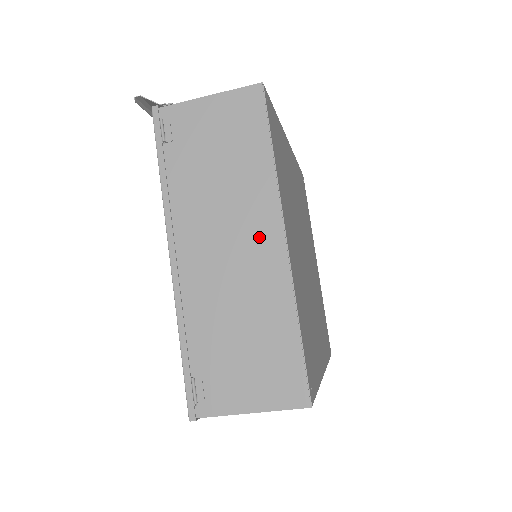
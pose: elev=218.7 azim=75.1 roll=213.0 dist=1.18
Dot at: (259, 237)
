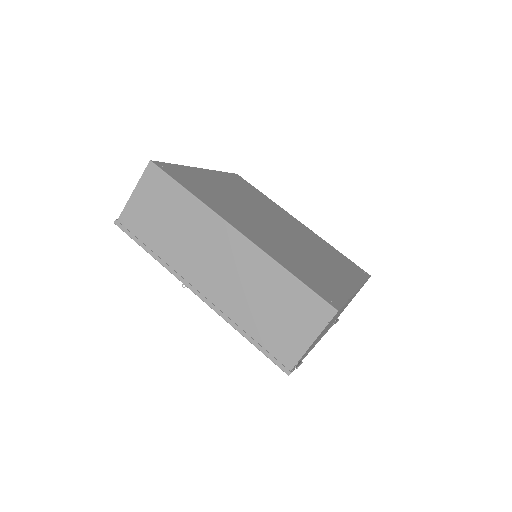
Dot at: occluded
